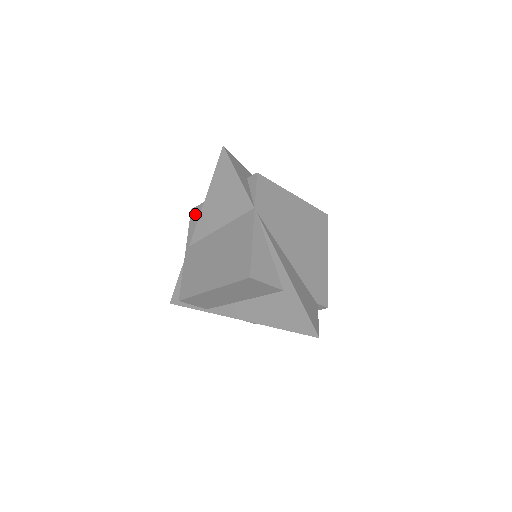
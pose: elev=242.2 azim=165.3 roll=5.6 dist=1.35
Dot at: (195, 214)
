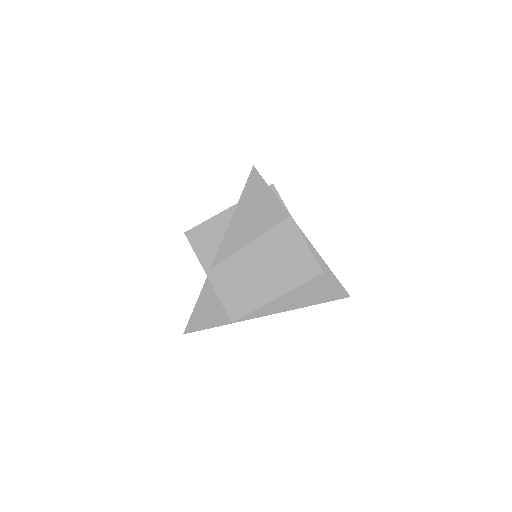
Dot at: (197, 236)
